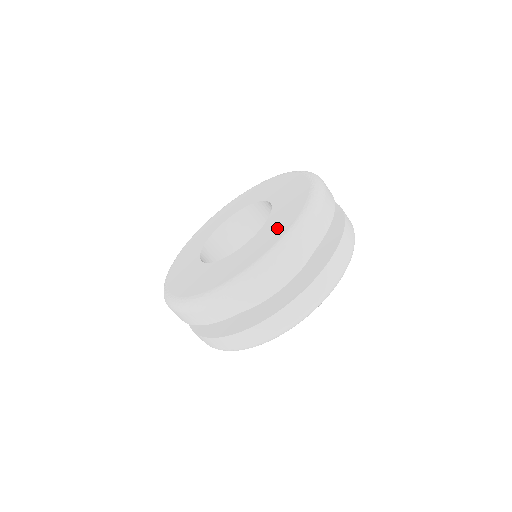
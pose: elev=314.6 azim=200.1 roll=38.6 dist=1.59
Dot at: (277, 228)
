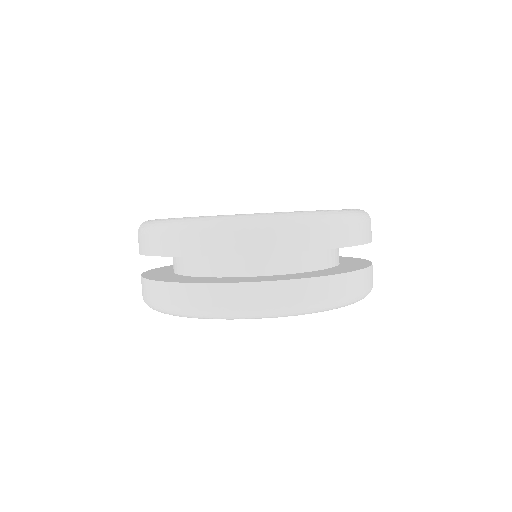
Dot at: occluded
